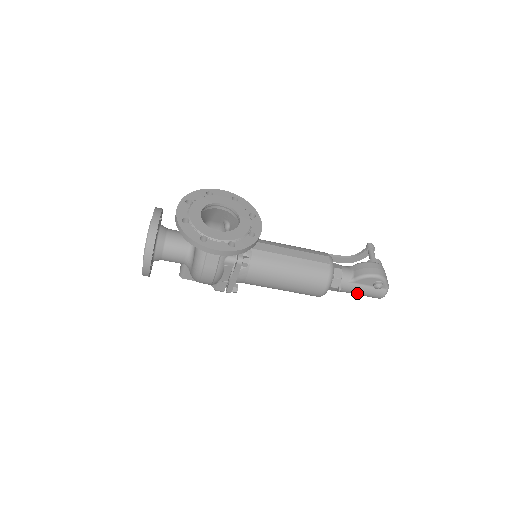
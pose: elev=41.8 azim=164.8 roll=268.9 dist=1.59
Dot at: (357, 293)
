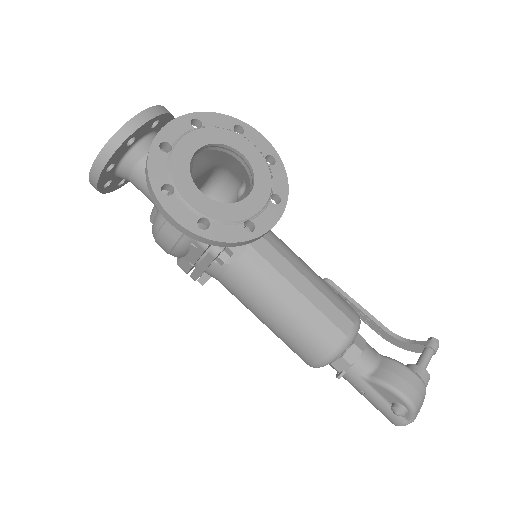
Dot at: (364, 395)
